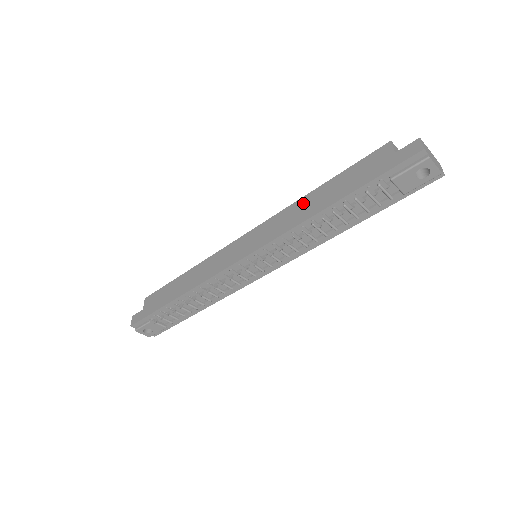
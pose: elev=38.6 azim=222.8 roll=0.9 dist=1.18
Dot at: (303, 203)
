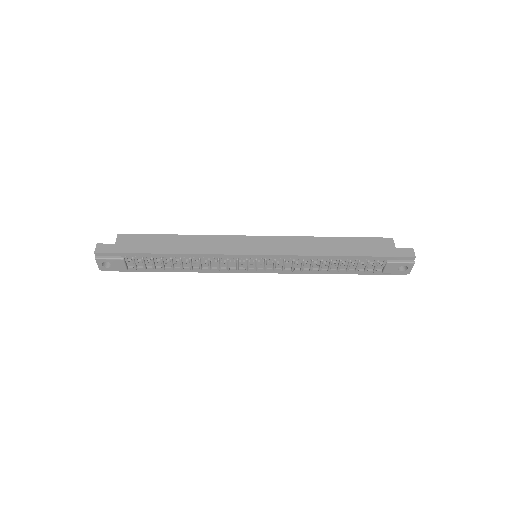
Dot at: (319, 241)
